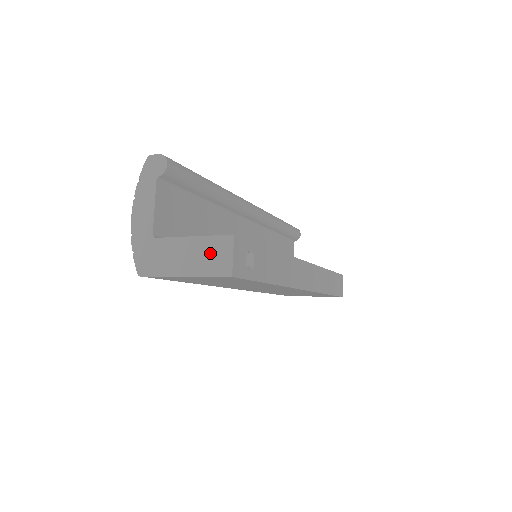
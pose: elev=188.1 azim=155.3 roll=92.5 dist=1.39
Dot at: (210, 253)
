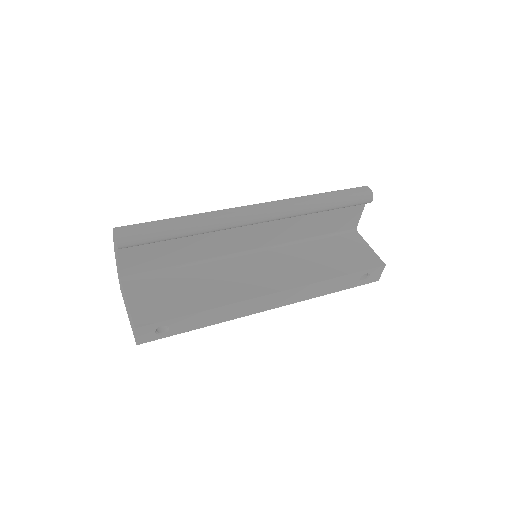
Dot at: (131, 322)
